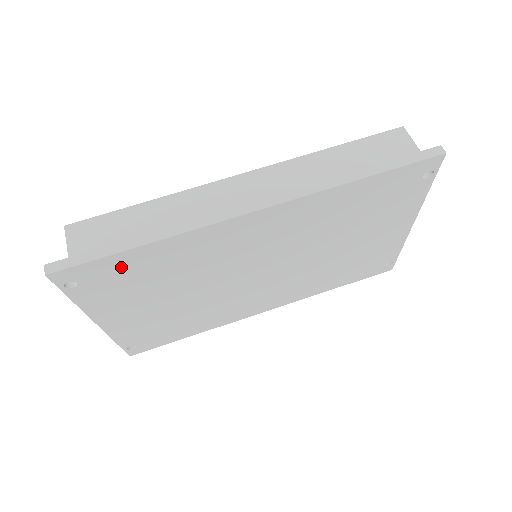
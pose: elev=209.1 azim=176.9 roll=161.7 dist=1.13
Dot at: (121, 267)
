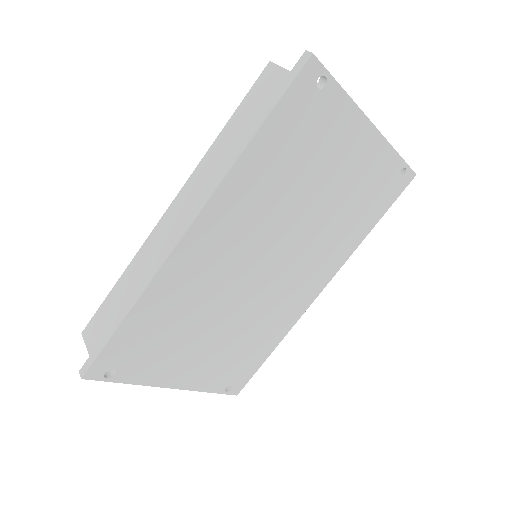
Dot at: (132, 340)
